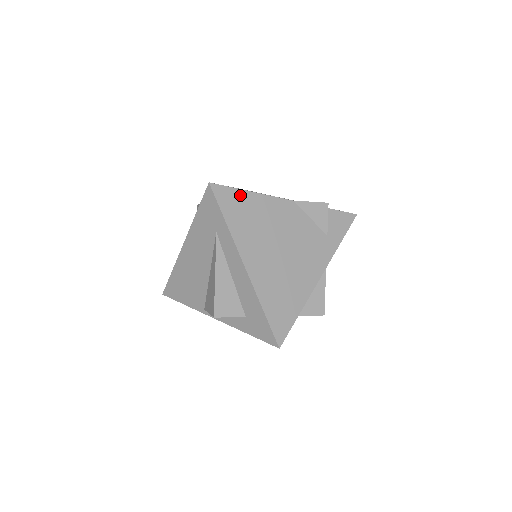
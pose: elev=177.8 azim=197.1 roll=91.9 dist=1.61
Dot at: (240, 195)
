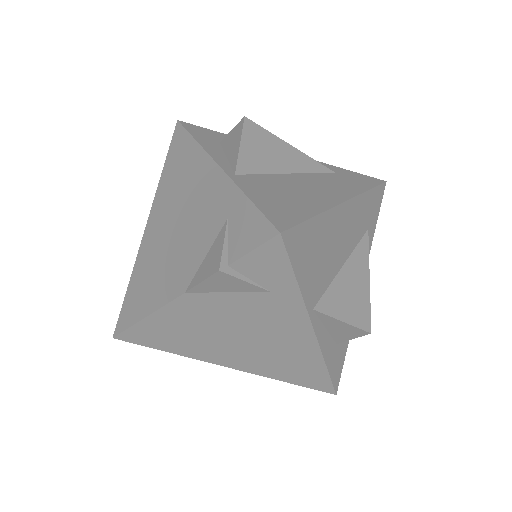
Dot at: (142, 328)
